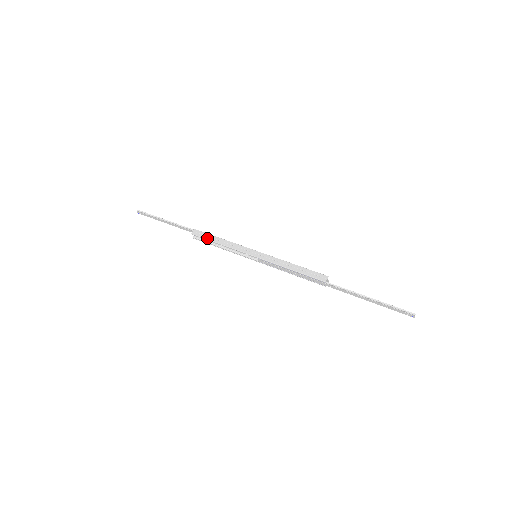
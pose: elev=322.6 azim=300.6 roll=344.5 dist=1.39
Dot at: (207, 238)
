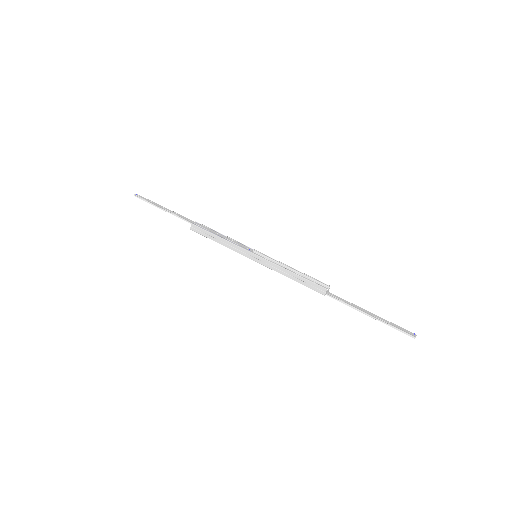
Dot at: (206, 236)
